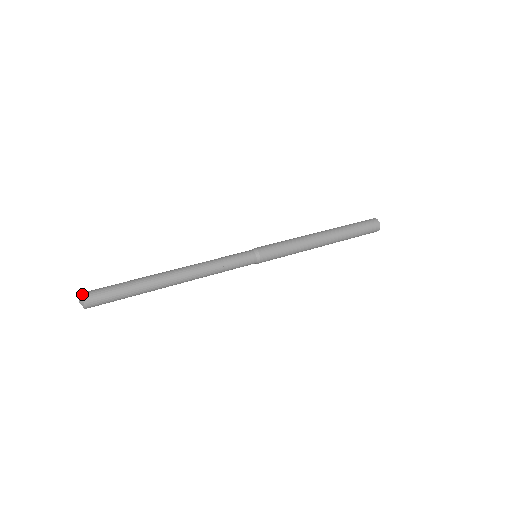
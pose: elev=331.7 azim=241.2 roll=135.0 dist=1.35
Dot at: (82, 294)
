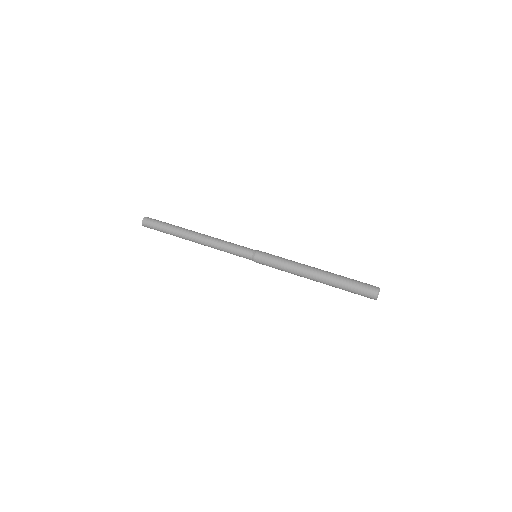
Dot at: (143, 220)
